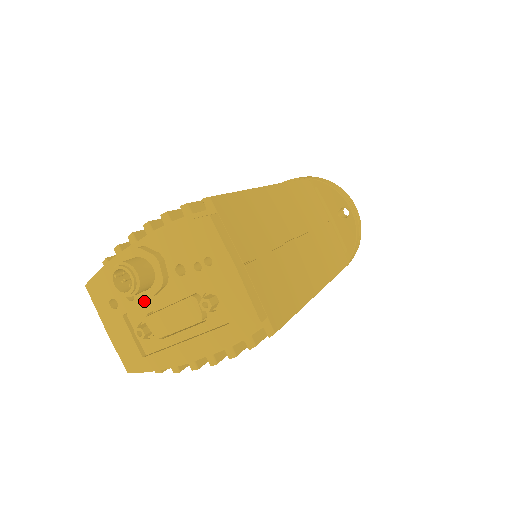
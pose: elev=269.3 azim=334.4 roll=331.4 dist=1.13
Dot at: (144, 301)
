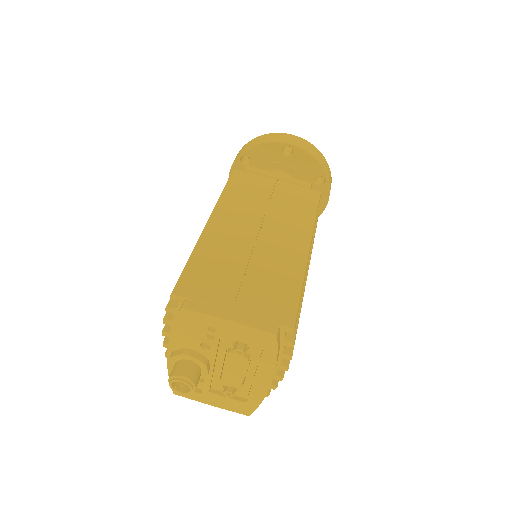
Dot at: (209, 376)
